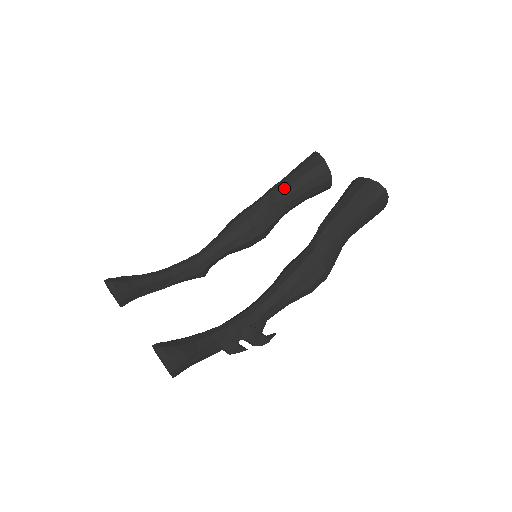
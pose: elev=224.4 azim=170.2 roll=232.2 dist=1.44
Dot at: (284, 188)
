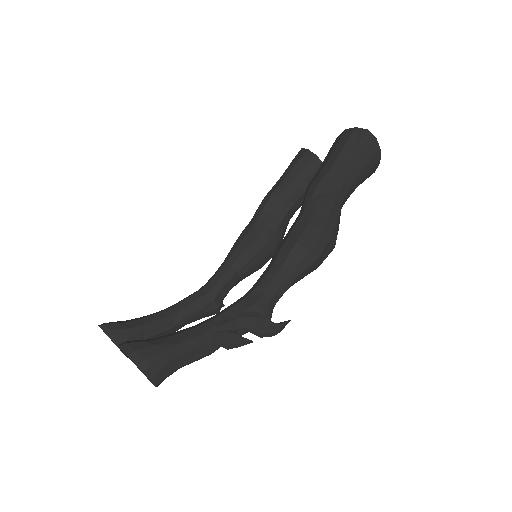
Dot at: (274, 190)
